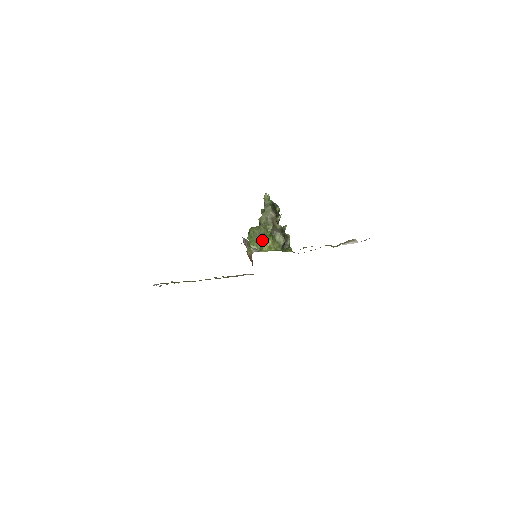
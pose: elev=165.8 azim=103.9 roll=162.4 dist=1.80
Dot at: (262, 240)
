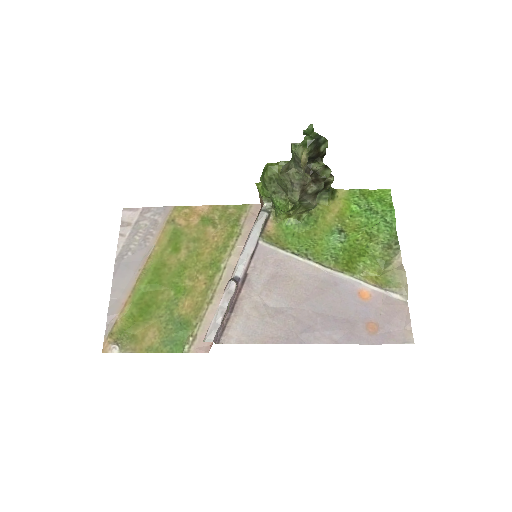
Dot at: (278, 207)
